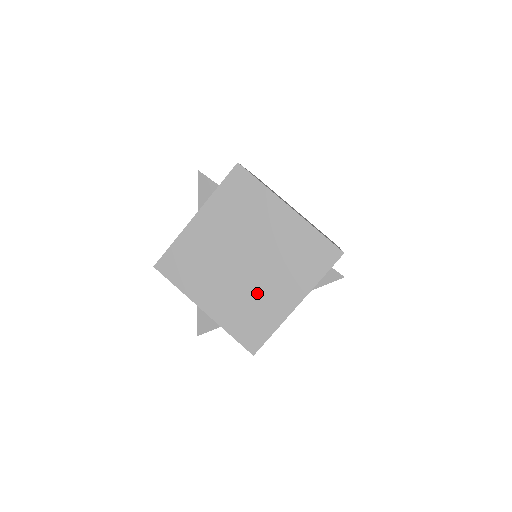
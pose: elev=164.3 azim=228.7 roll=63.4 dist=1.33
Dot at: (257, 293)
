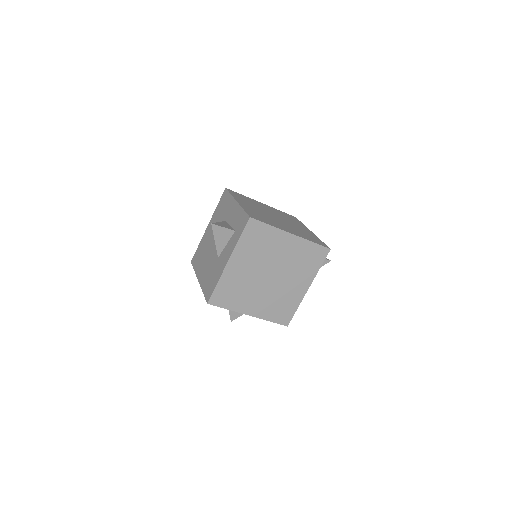
Dot at: (282, 292)
